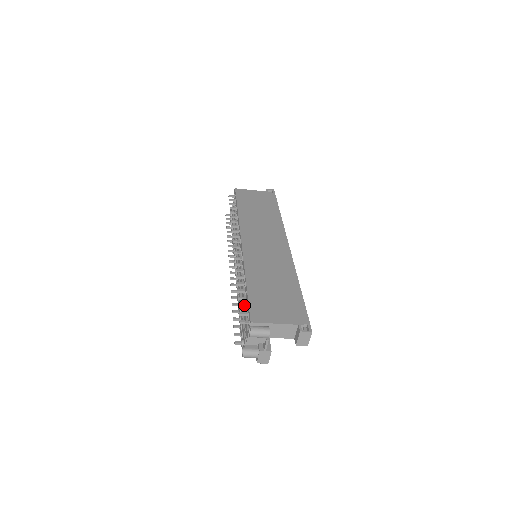
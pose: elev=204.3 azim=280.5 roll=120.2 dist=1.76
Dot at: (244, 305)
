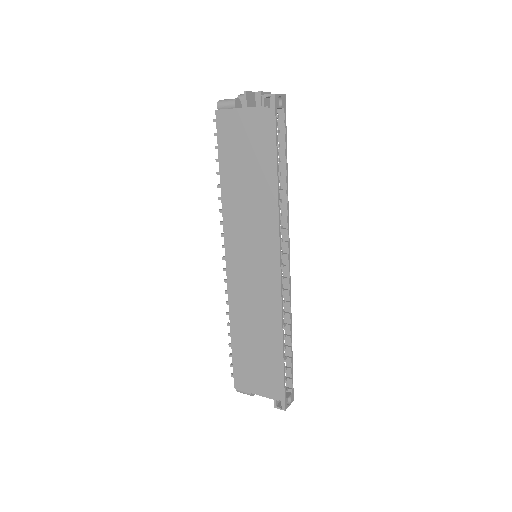
Dot at: occluded
